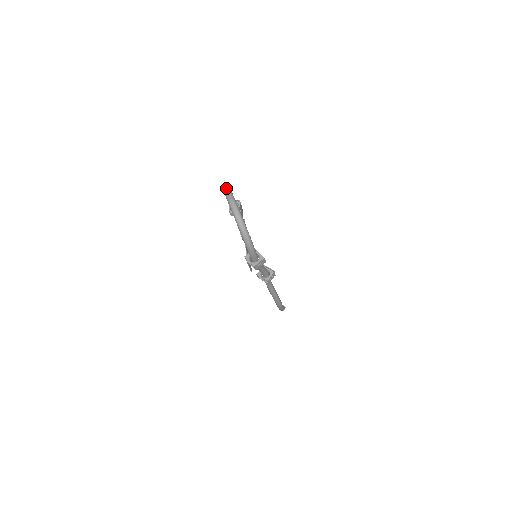
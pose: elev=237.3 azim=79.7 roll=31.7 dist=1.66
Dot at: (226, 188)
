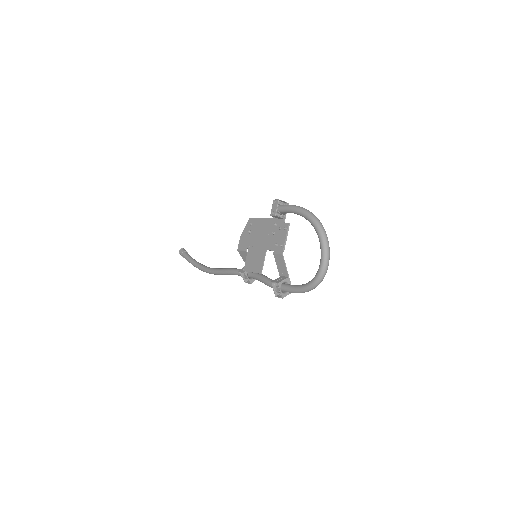
Dot at: occluded
